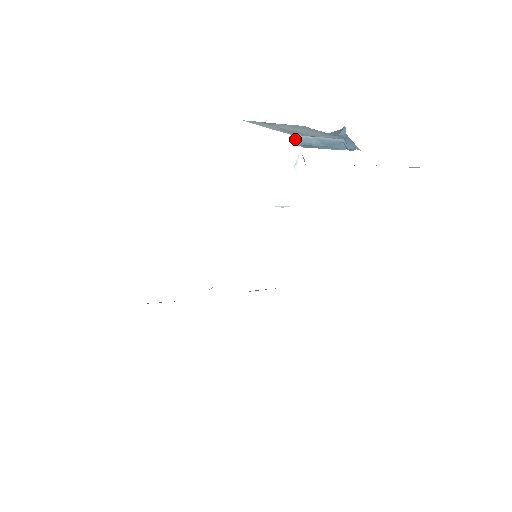
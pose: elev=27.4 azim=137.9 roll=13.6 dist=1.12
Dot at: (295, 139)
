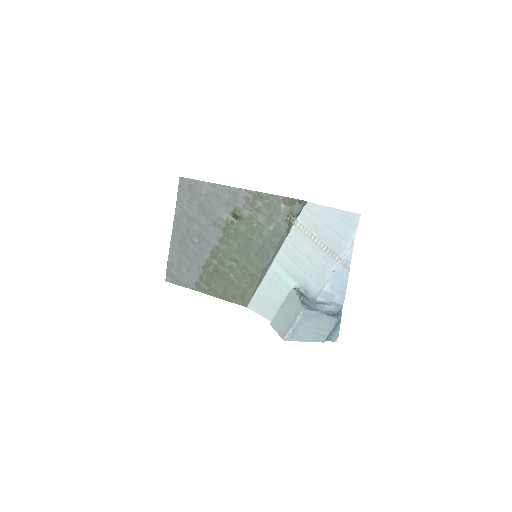
Dot at: occluded
